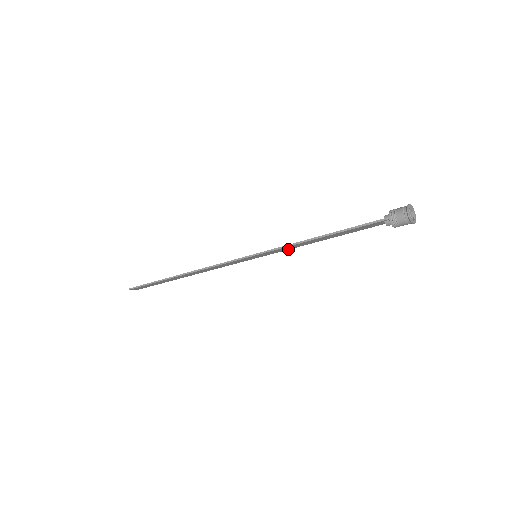
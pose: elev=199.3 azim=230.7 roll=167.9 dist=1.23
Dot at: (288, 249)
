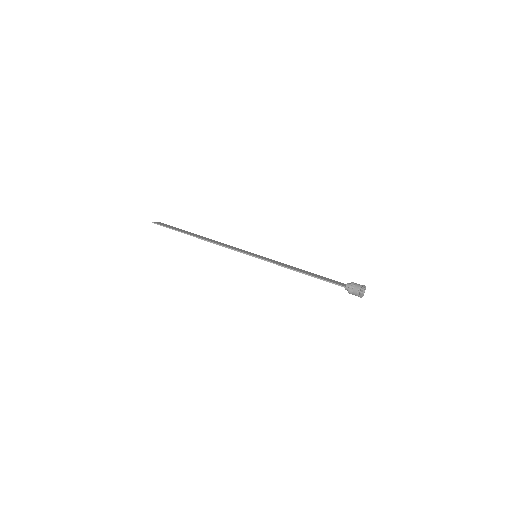
Dot at: occluded
